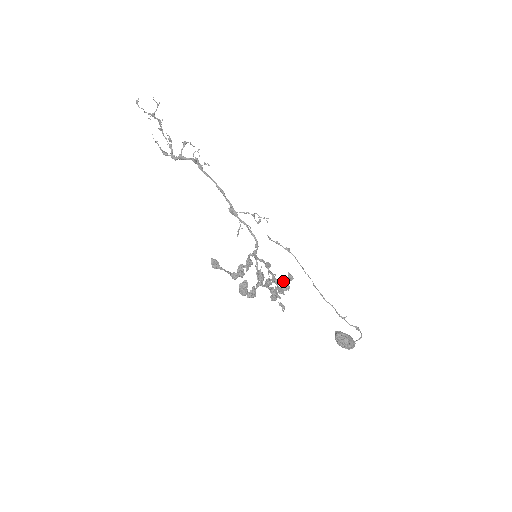
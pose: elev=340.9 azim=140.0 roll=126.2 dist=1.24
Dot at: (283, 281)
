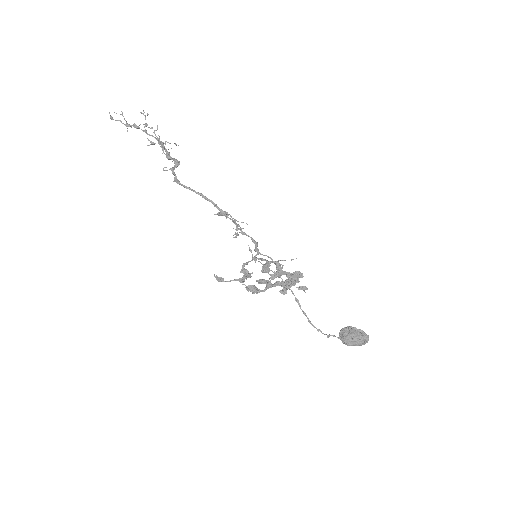
Dot at: occluded
